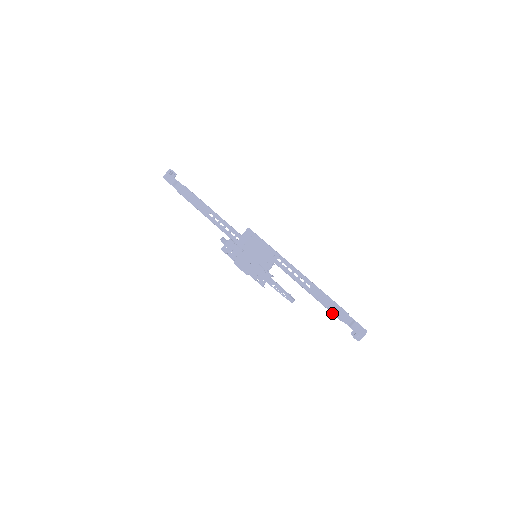
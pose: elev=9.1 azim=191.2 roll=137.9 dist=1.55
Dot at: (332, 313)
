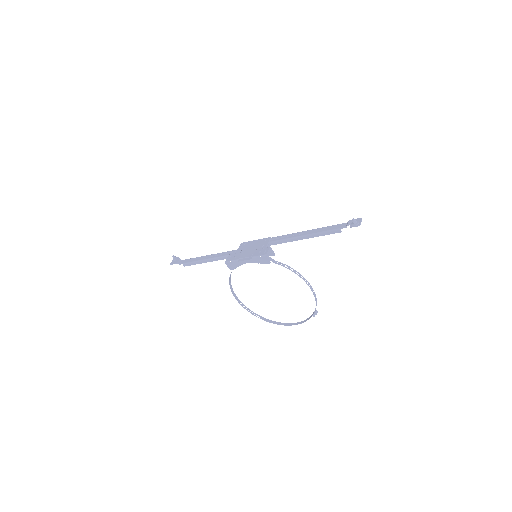
Dot at: (329, 232)
